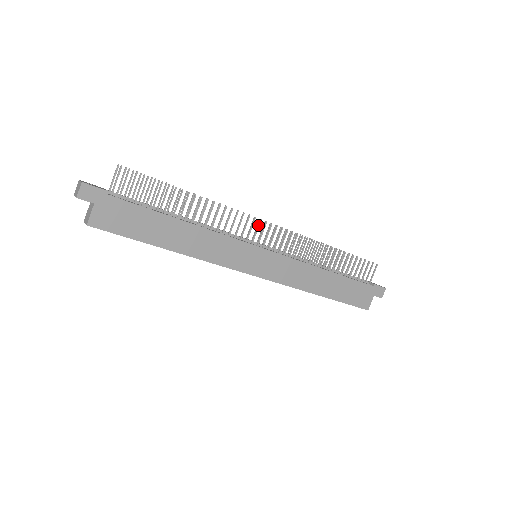
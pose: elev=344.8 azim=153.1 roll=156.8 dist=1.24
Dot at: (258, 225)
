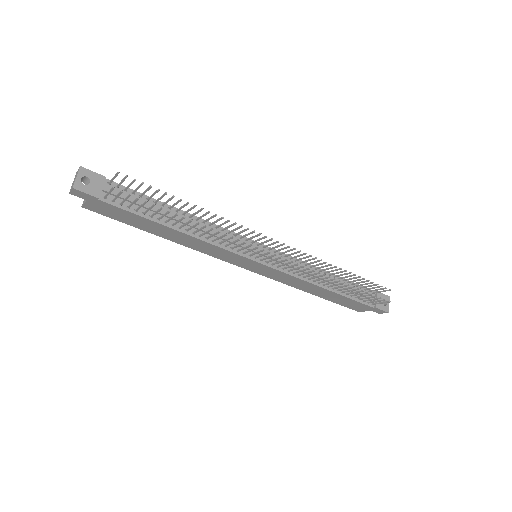
Dot at: (260, 251)
